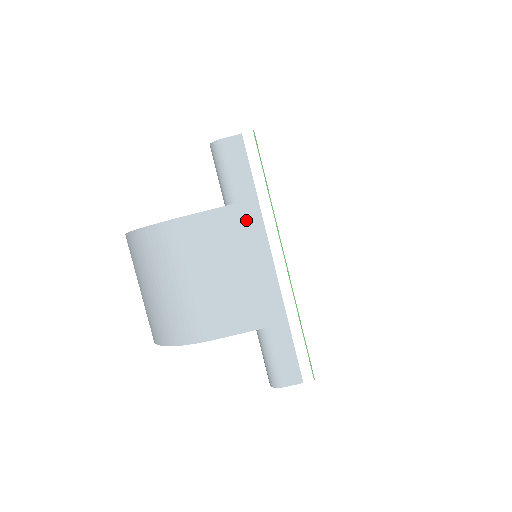
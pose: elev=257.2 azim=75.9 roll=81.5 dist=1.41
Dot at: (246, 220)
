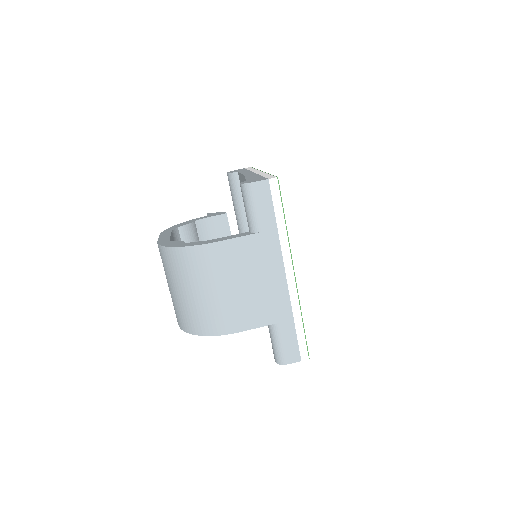
Dot at: (268, 245)
